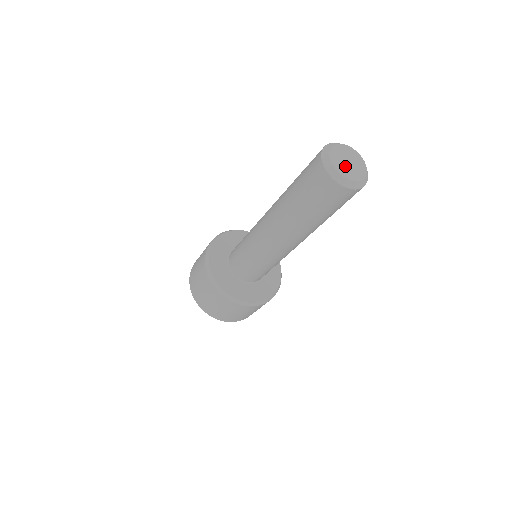
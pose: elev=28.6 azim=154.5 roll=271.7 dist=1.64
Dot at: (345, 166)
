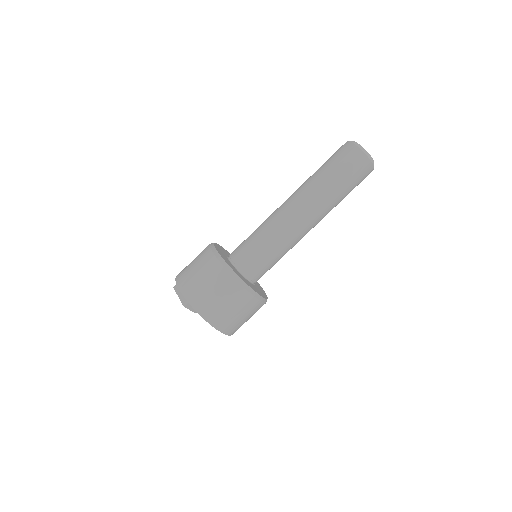
Dot at: occluded
